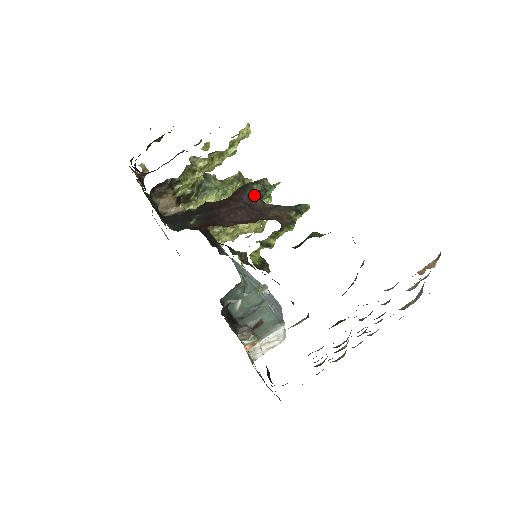
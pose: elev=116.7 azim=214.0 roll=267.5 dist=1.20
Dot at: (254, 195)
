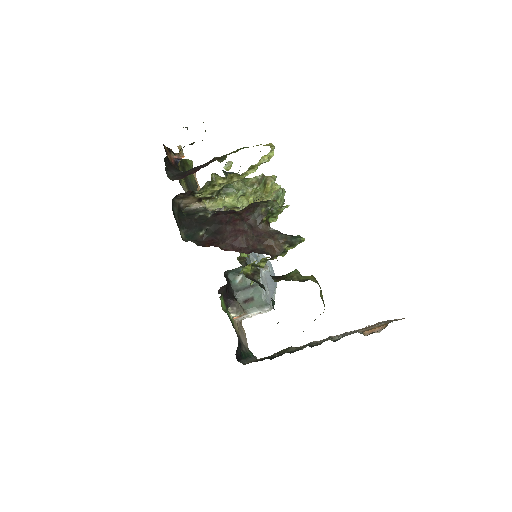
Dot at: (260, 217)
